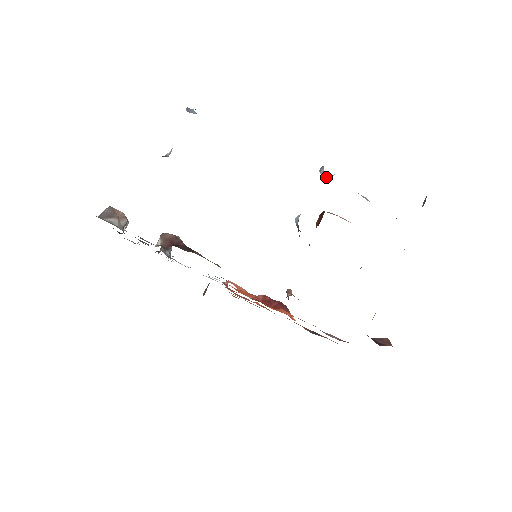
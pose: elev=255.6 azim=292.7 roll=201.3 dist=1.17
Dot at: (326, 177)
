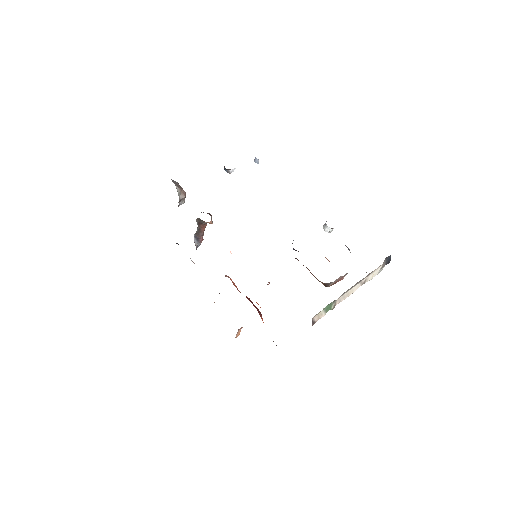
Dot at: (326, 230)
